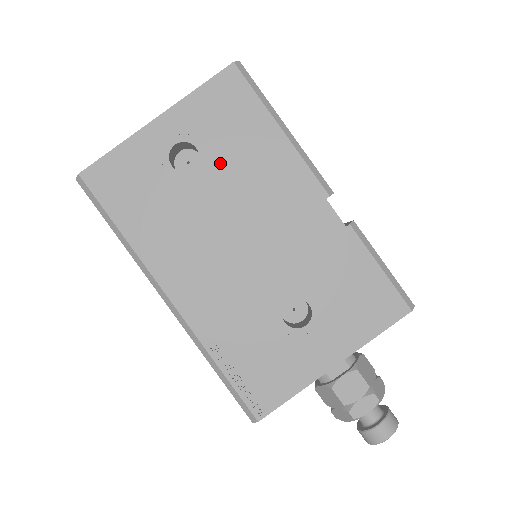
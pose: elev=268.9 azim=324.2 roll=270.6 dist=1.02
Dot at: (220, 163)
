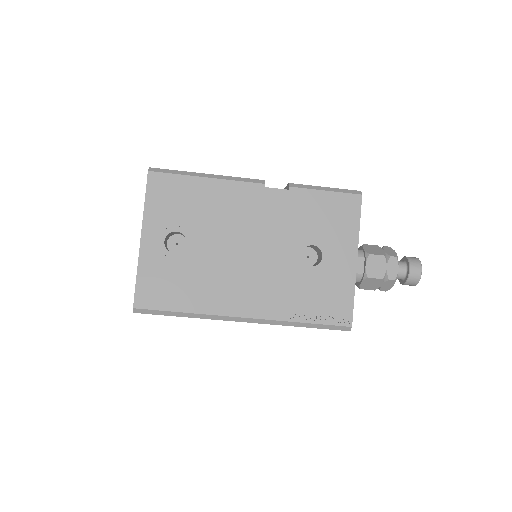
Dot at: (196, 226)
